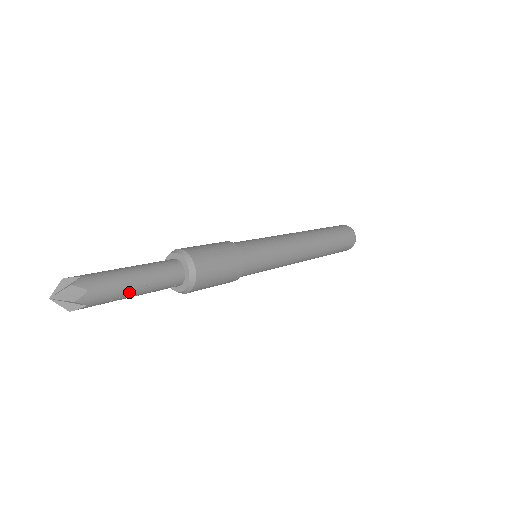
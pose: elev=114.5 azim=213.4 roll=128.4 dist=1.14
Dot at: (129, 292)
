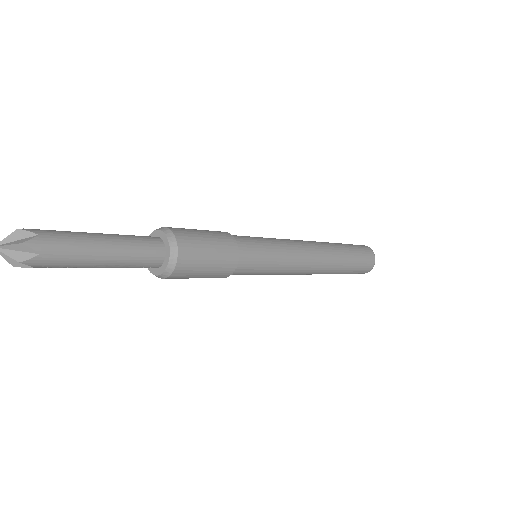
Dot at: (90, 265)
